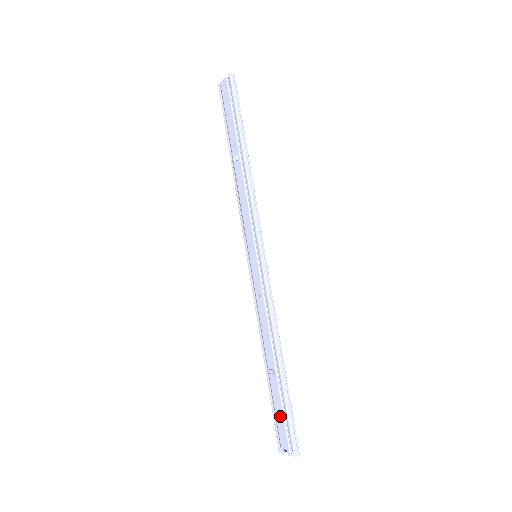
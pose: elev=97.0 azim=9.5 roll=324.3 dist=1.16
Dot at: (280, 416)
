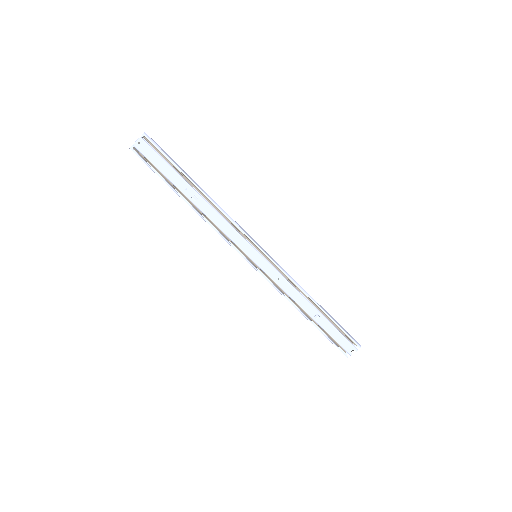
Dot at: (338, 336)
